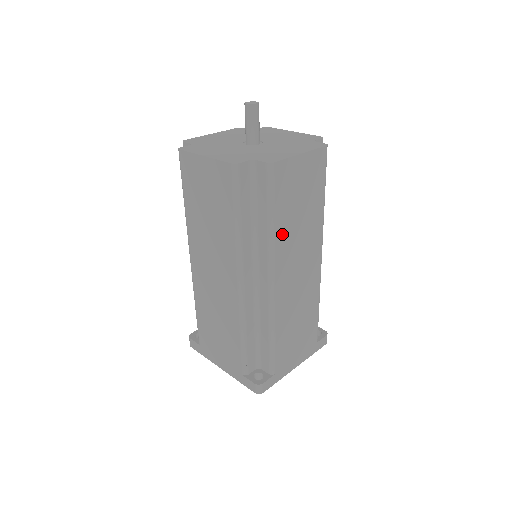
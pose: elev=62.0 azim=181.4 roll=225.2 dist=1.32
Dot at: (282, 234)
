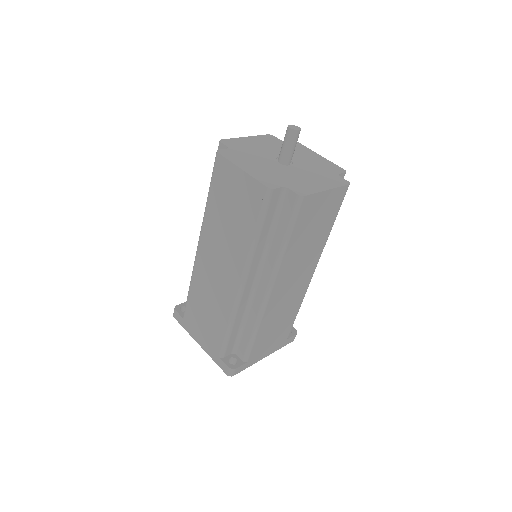
Dot at: (291, 253)
